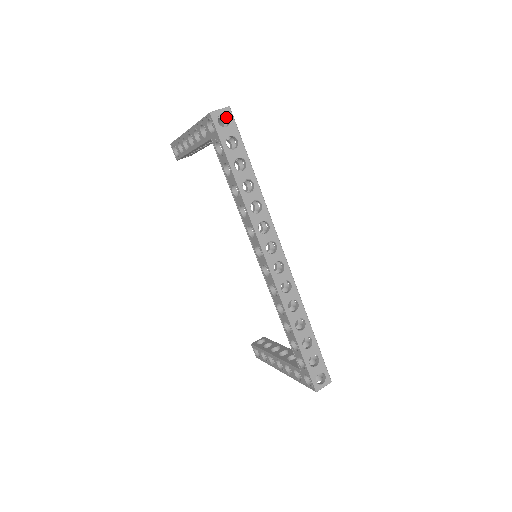
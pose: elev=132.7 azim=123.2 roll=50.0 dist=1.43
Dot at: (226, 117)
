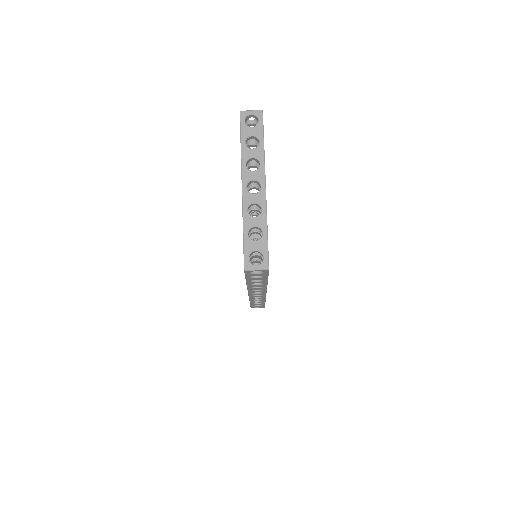
Dot at: occluded
